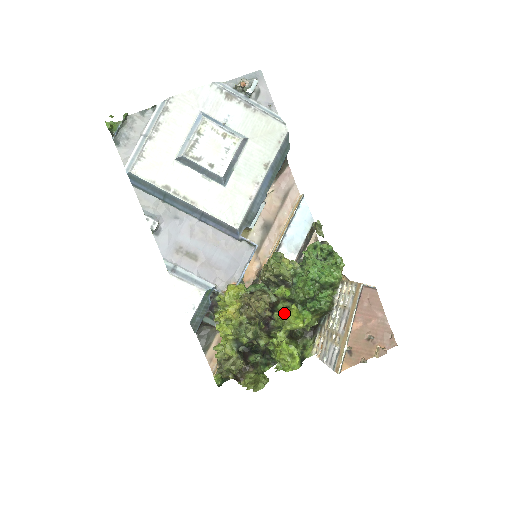
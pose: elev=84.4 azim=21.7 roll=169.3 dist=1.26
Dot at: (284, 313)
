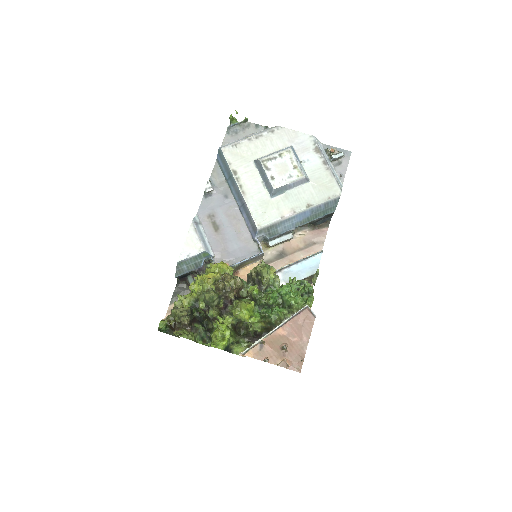
Dot at: (242, 301)
